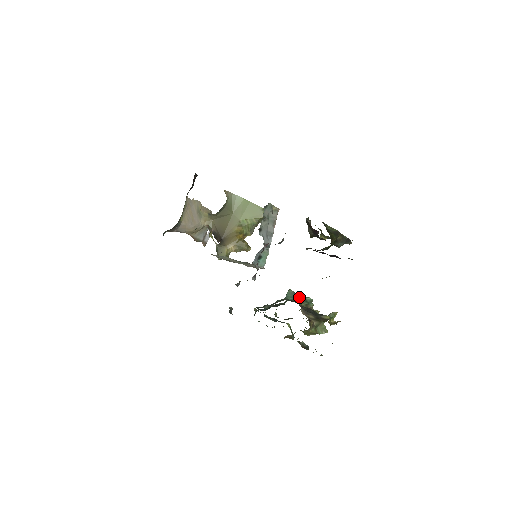
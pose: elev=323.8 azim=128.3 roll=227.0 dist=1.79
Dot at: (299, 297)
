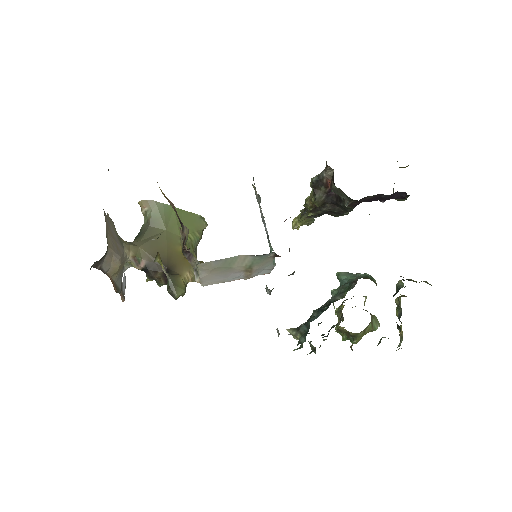
Dot at: (360, 274)
